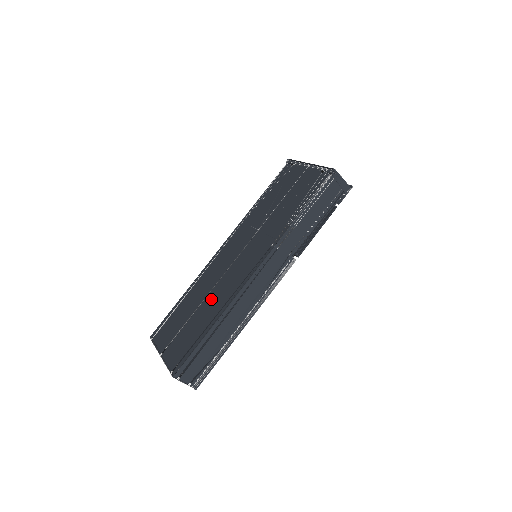
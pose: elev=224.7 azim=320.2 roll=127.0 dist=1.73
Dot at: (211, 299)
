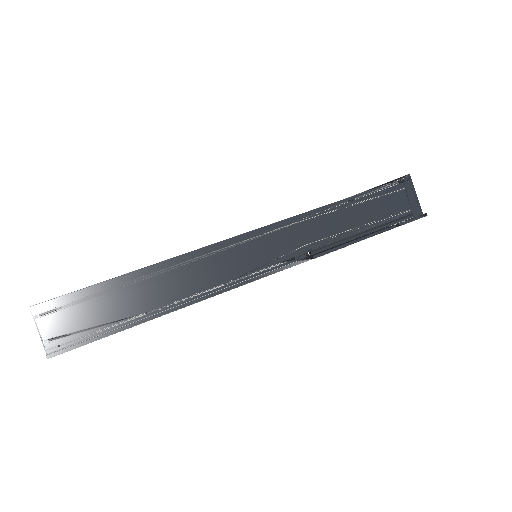
Dot at: occluded
